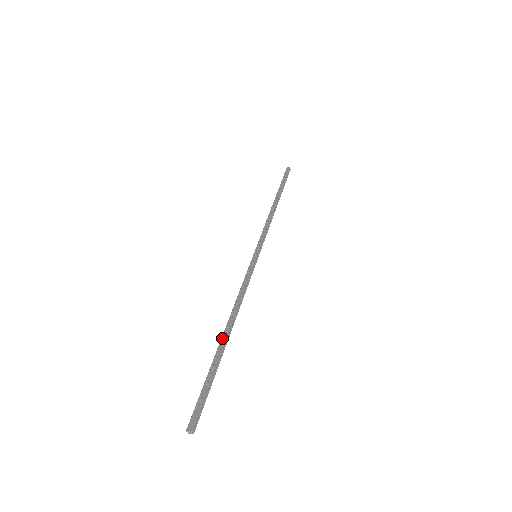
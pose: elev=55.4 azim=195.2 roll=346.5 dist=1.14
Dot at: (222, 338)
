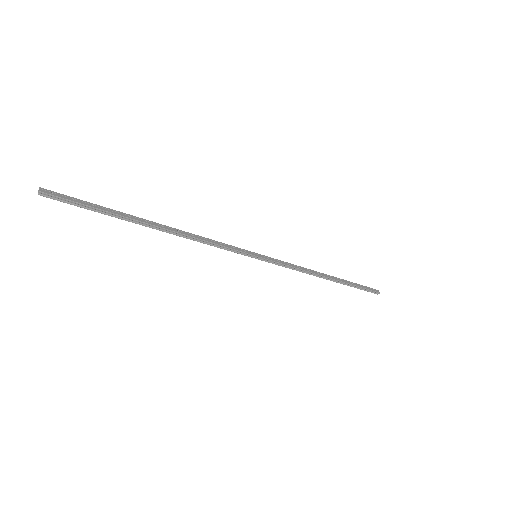
Dot at: (149, 221)
